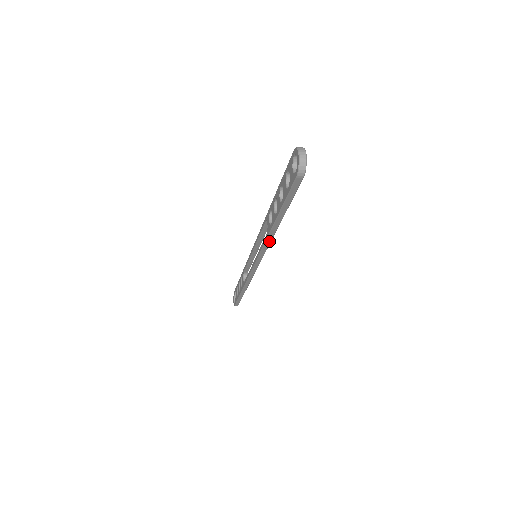
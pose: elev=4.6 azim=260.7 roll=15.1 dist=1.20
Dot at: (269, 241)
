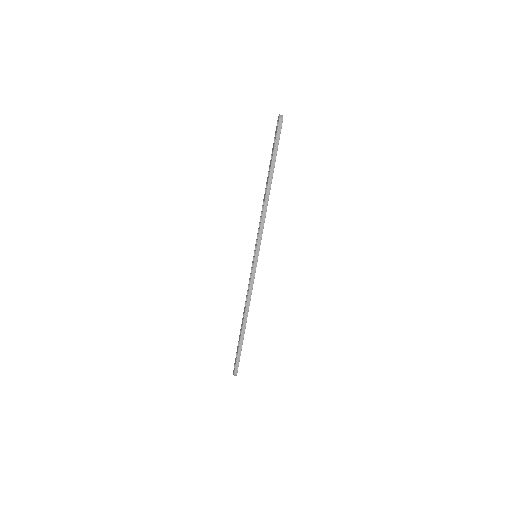
Dot at: (265, 210)
